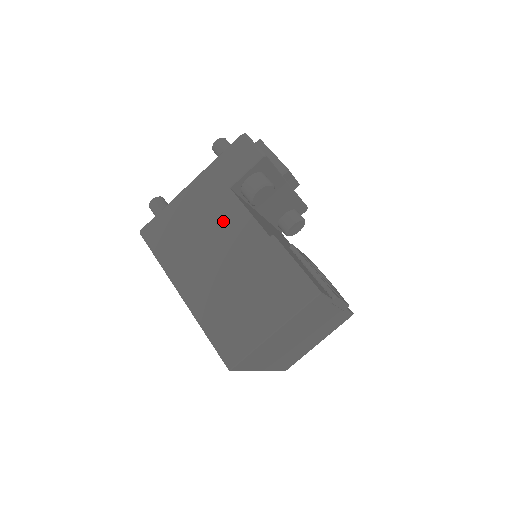
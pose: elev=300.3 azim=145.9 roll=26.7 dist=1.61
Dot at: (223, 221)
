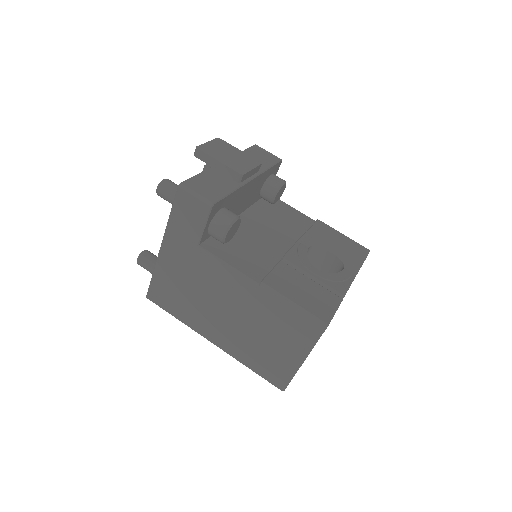
Dot at: (210, 278)
